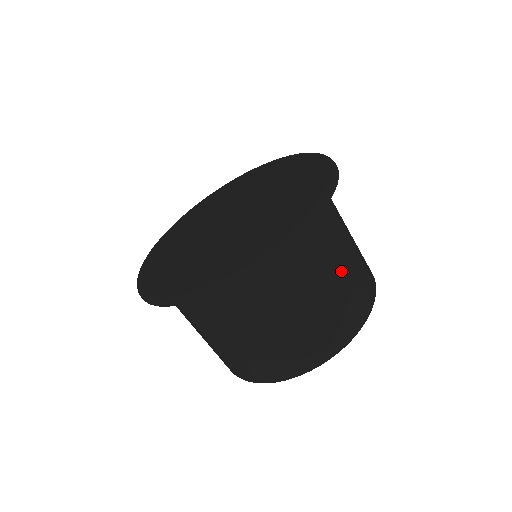
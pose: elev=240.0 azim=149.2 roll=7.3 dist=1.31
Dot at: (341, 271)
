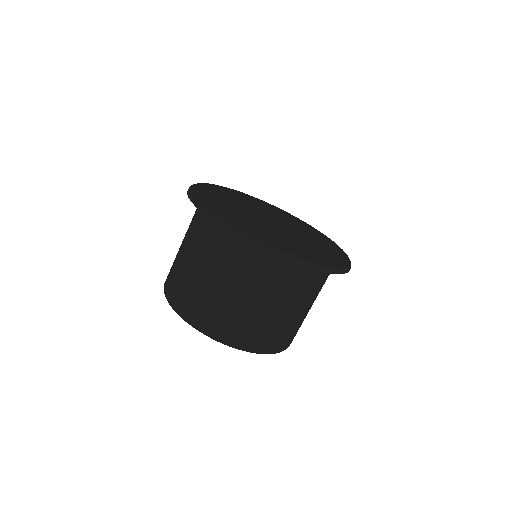
Dot at: (300, 313)
